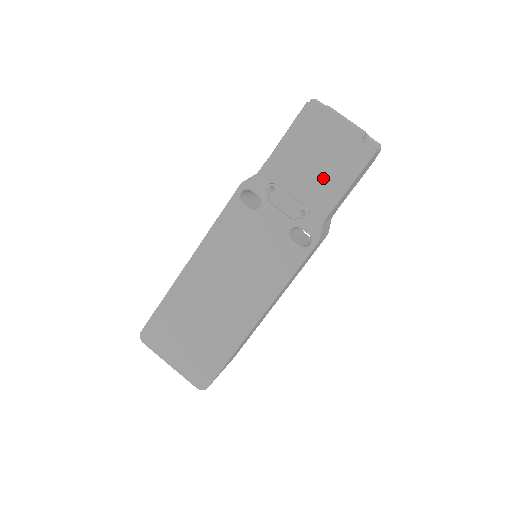
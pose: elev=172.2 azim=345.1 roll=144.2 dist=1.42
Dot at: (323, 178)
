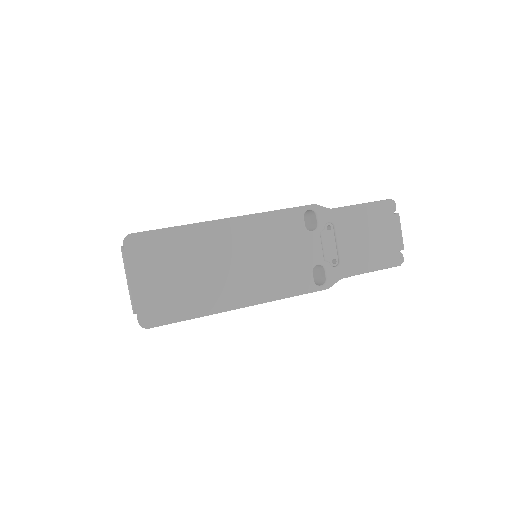
Dot at: (363, 252)
